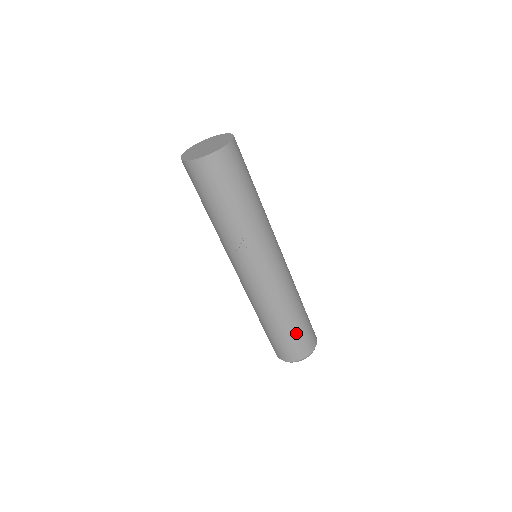
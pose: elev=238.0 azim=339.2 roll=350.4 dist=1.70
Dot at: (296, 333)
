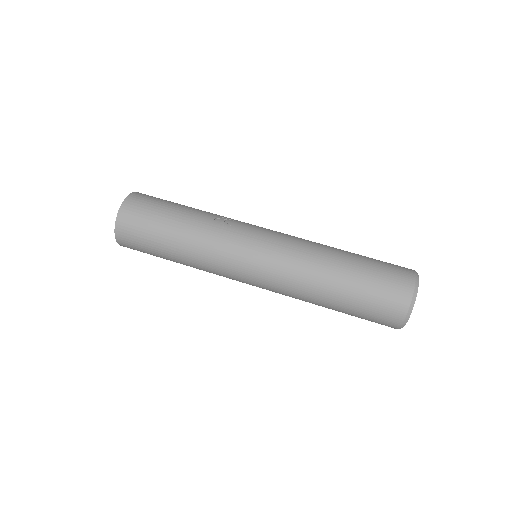
Dot at: occluded
